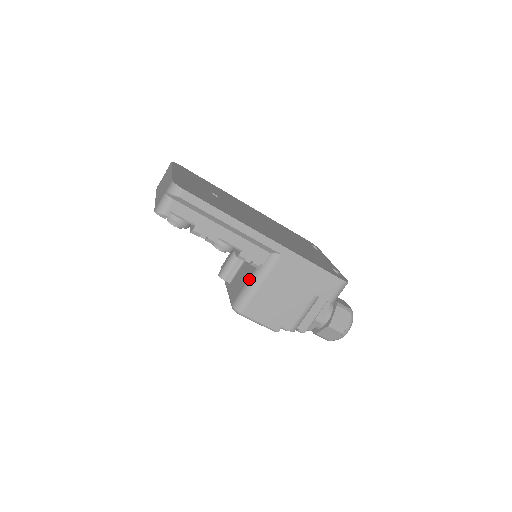
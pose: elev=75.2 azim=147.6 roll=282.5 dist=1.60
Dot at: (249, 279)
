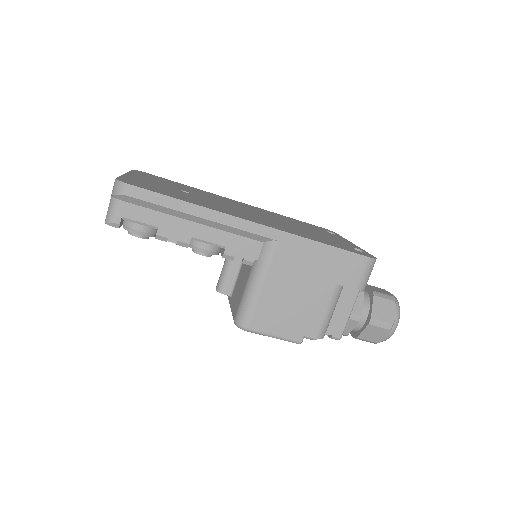
Dot at: (246, 283)
